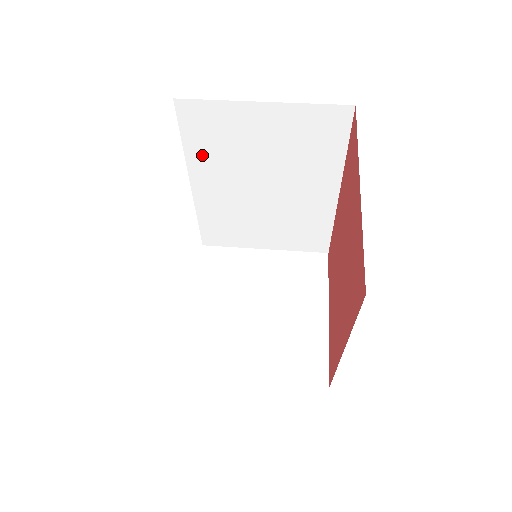
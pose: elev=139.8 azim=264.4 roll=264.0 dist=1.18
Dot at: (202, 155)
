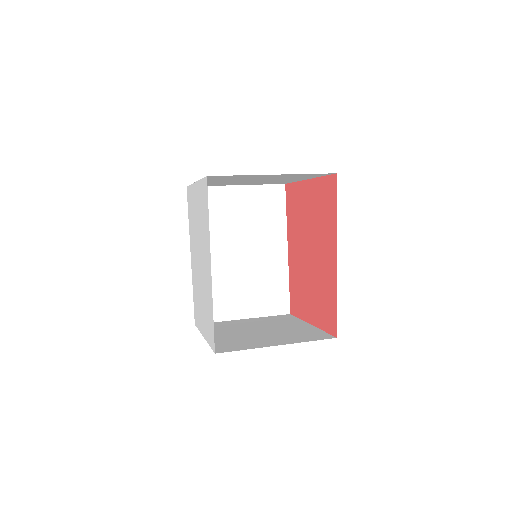
Dot at: occluded
